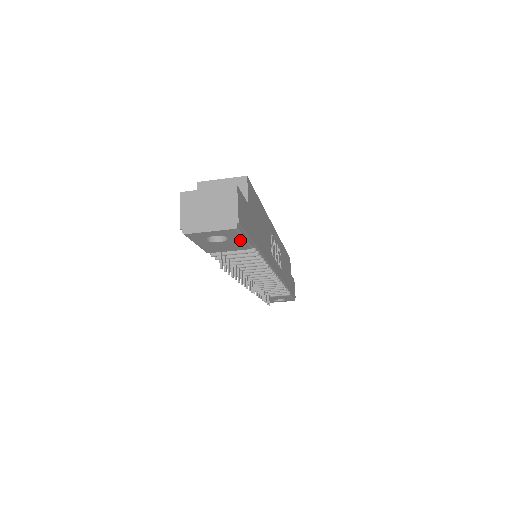
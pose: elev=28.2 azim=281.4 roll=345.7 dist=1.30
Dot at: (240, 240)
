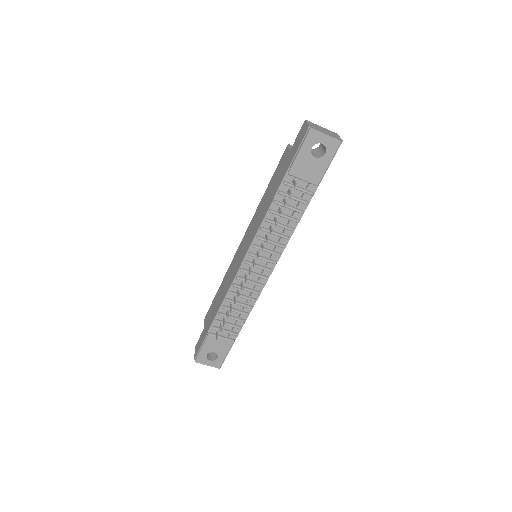
Dot at: (326, 163)
